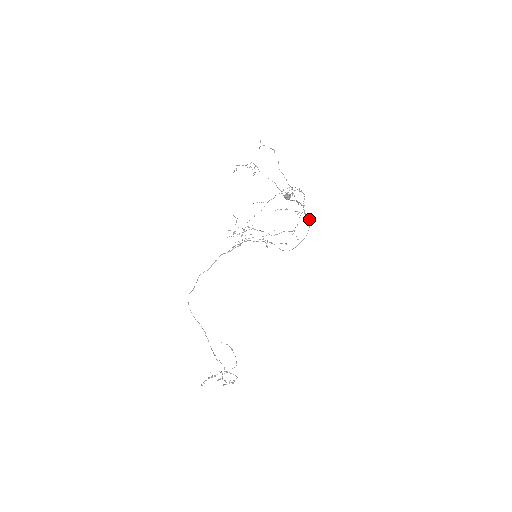
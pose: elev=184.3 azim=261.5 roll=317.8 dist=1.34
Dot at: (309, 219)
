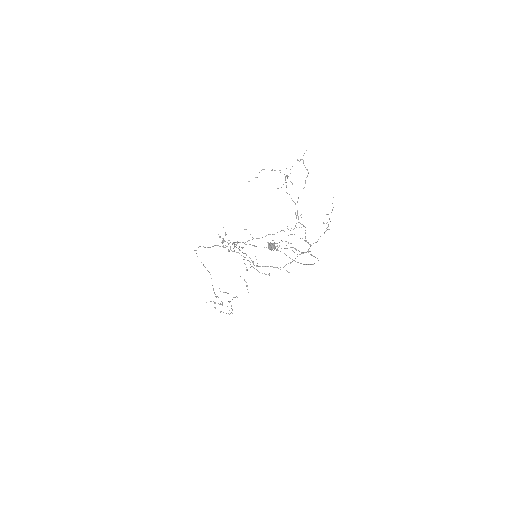
Dot at: (315, 257)
